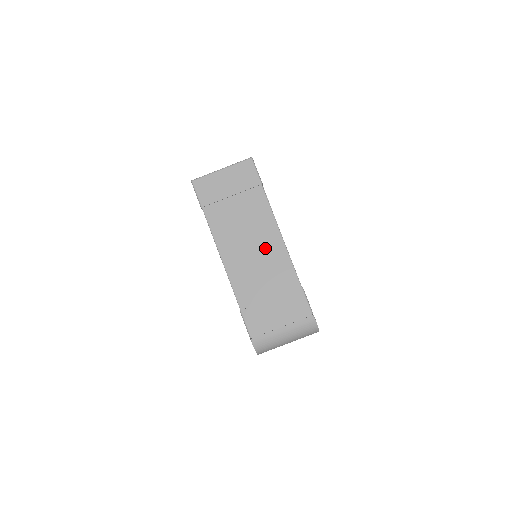
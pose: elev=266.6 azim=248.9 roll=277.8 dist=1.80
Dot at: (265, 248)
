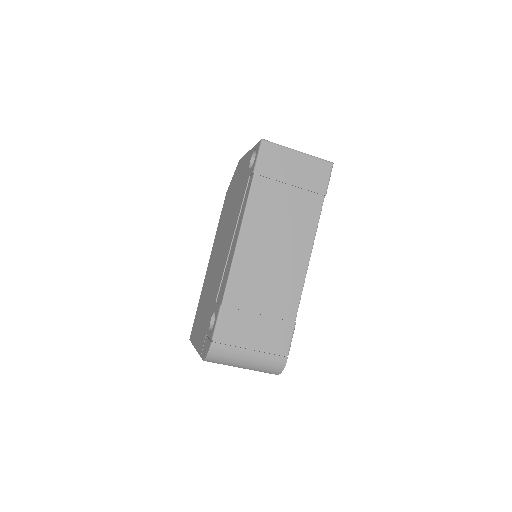
Dot at: (287, 260)
